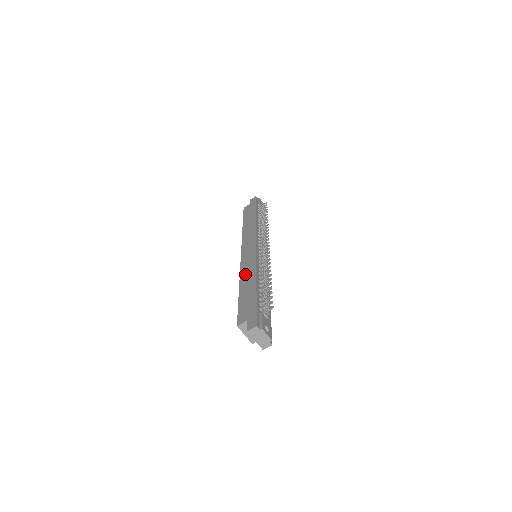
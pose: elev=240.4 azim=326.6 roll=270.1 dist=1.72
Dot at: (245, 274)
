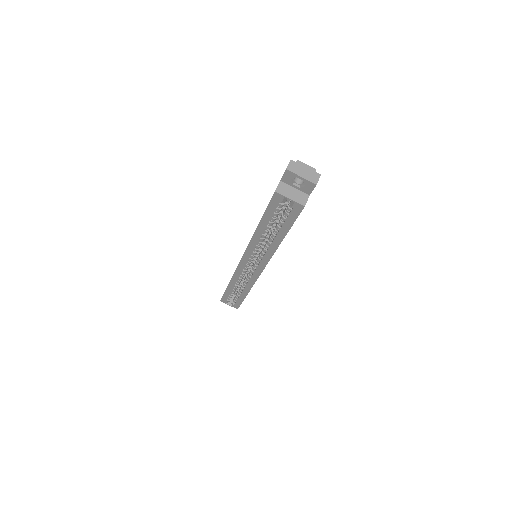
Dot at: occluded
